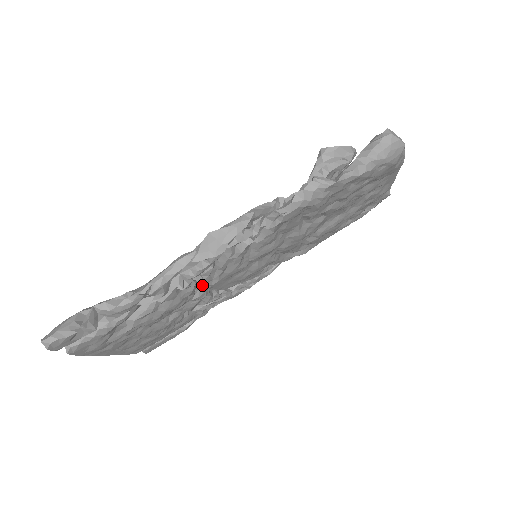
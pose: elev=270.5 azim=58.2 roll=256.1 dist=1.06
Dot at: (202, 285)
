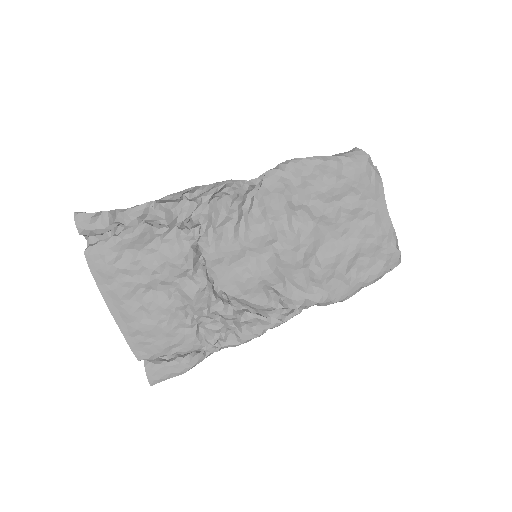
Dot at: (201, 251)
